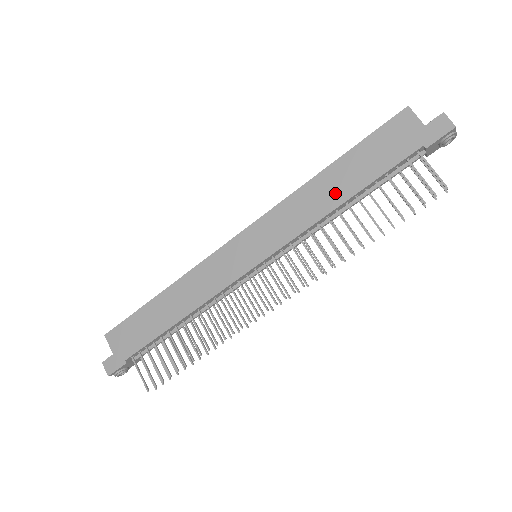
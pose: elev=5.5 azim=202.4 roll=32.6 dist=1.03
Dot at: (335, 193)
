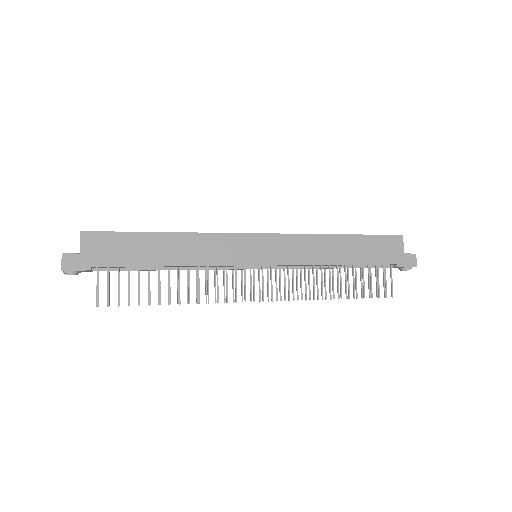
Dot at: (337, 255)
